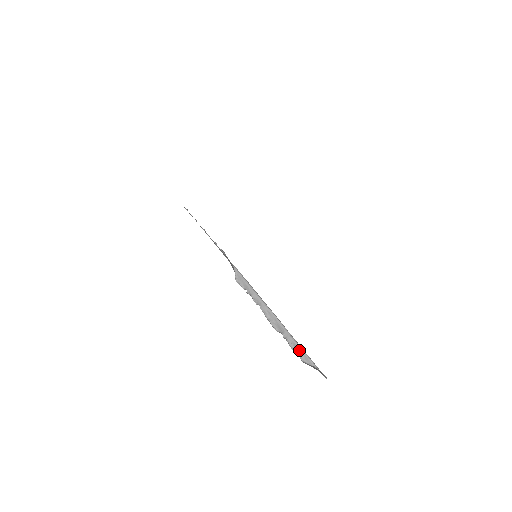
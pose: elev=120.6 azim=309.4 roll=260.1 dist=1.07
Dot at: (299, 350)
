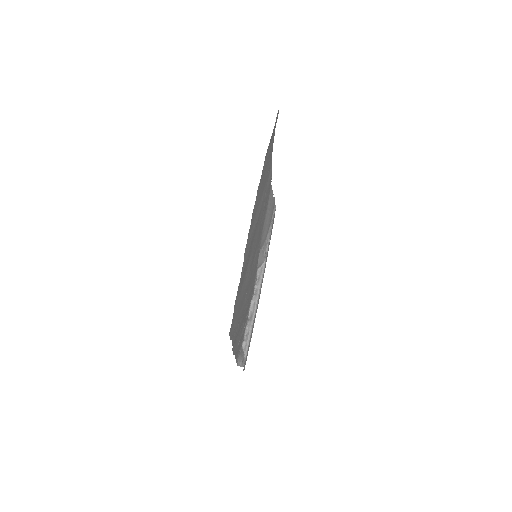
Dot at: (247, 339)
